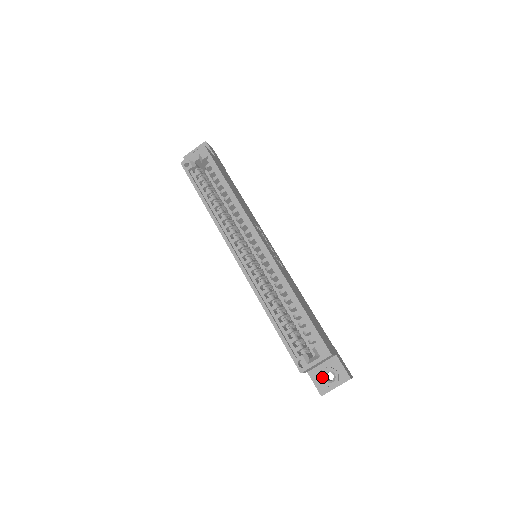
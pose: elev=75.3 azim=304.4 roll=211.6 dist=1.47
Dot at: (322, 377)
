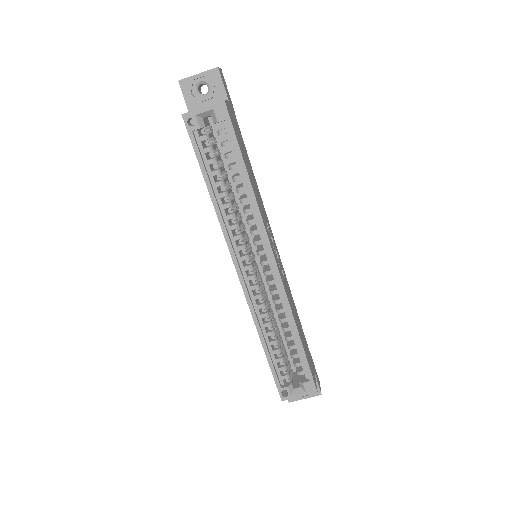
Dot at: occluded
